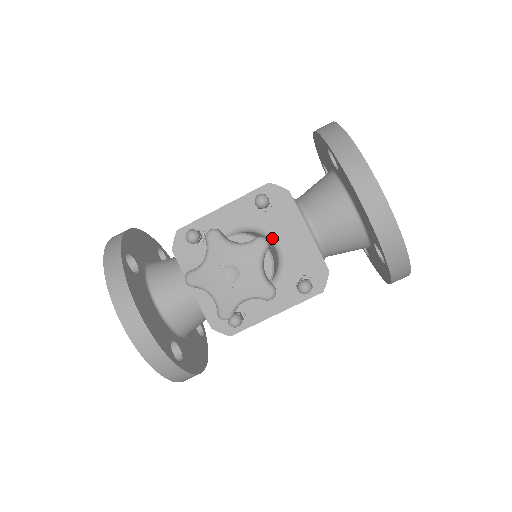
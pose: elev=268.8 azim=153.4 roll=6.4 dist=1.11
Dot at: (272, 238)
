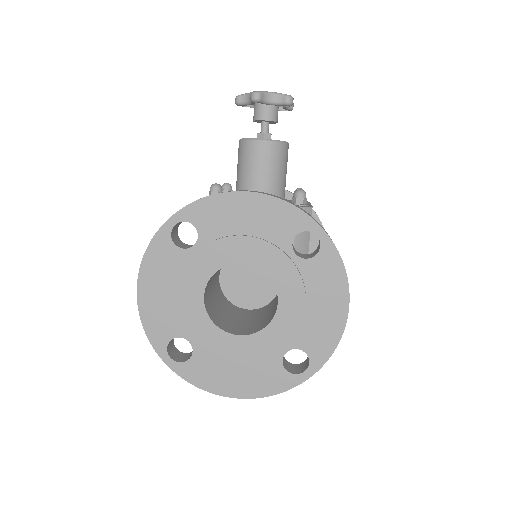
Dot at: occluded
